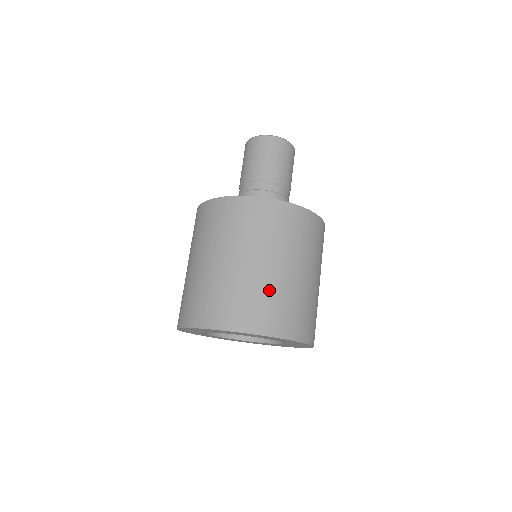
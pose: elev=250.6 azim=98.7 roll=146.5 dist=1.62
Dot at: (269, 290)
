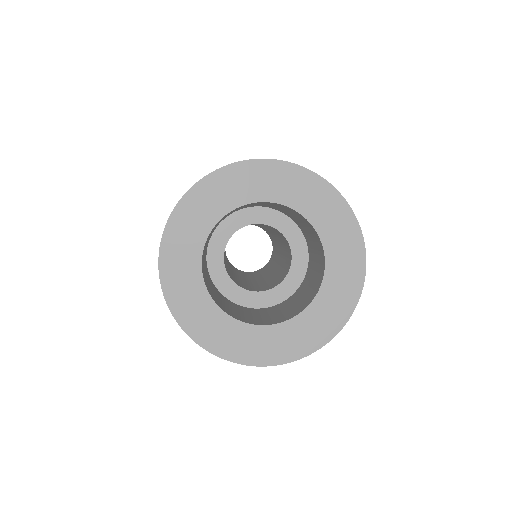
Dot at: occluded
